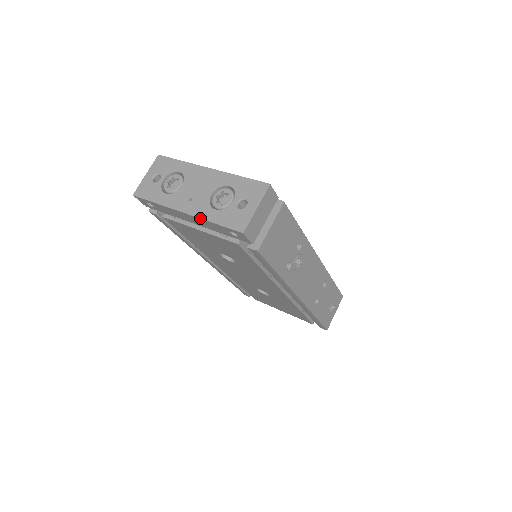
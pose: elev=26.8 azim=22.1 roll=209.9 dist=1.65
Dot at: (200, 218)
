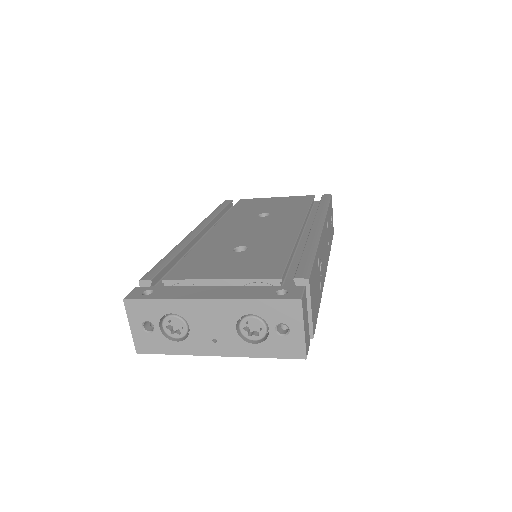
Dot at: occluded
